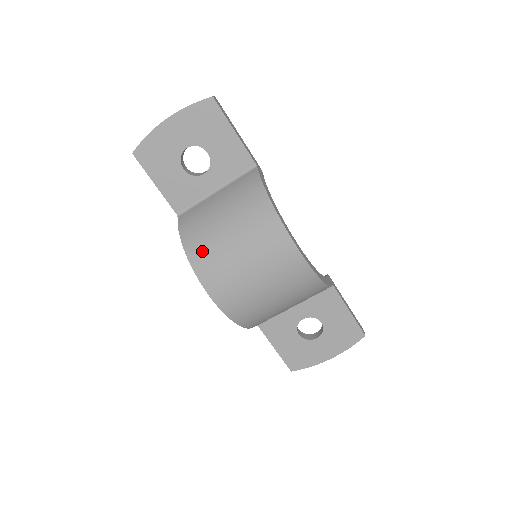
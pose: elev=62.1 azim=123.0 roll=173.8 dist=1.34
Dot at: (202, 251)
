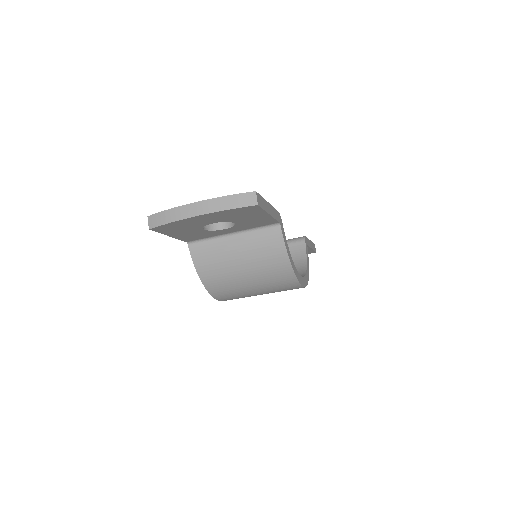
Dot at: (221, 287)
